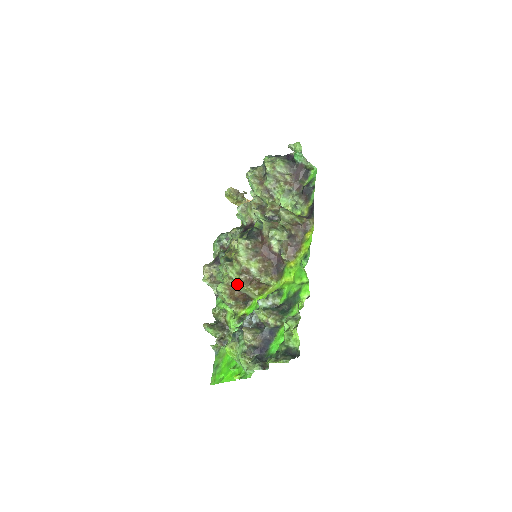
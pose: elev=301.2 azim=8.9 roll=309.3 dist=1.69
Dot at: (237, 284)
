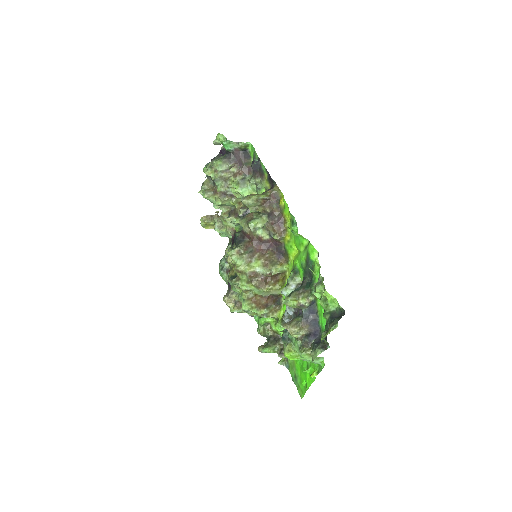
Dot at: (256, 292)
